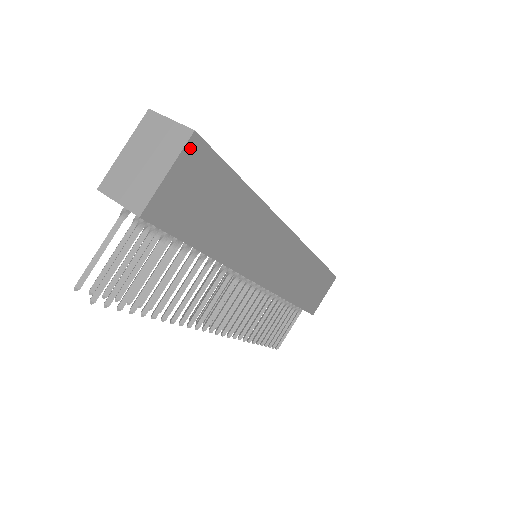
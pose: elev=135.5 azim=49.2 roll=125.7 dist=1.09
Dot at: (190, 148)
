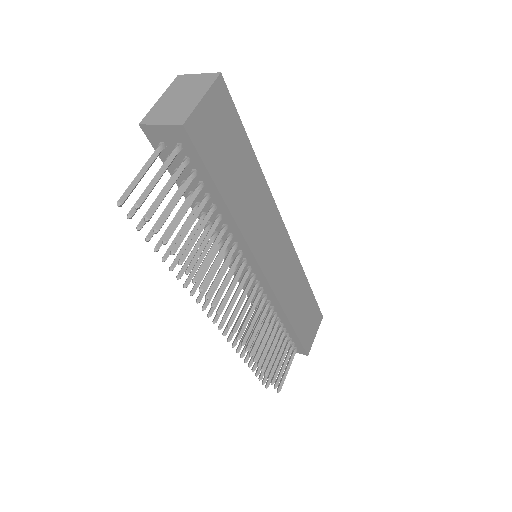
Dot at: (218, 86)
